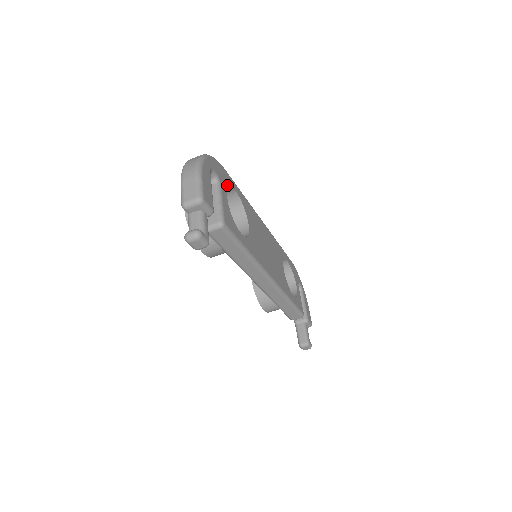
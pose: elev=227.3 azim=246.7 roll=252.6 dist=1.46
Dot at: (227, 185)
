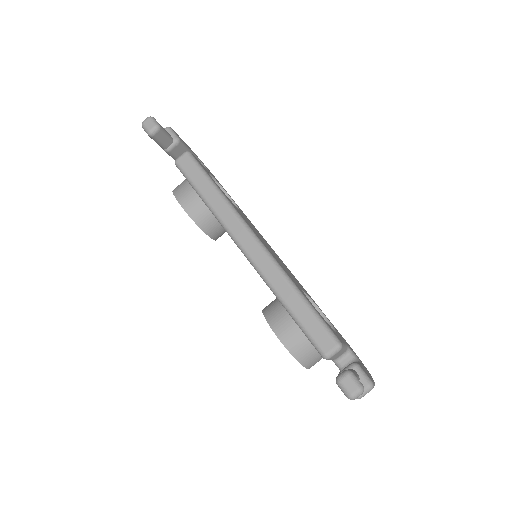
Dot at: (219, 183)
